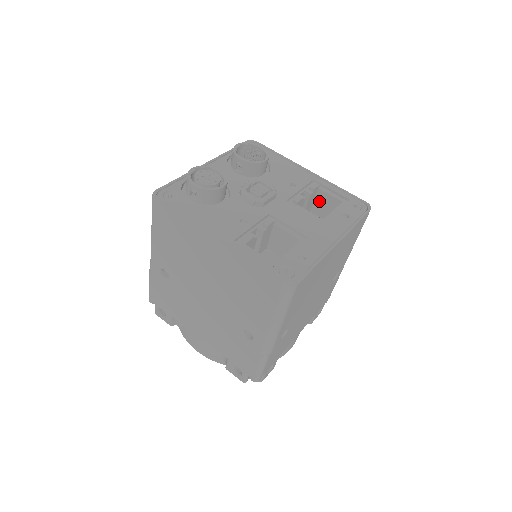
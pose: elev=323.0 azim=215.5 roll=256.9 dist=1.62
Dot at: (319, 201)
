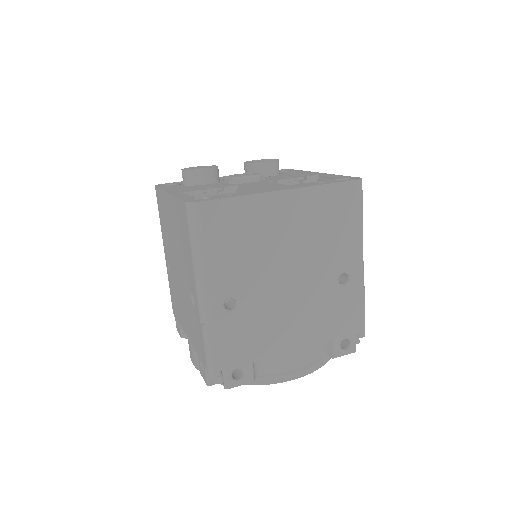
Dot at: occluded
